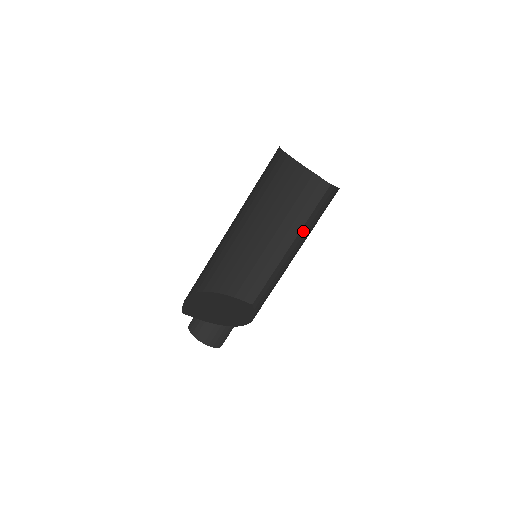
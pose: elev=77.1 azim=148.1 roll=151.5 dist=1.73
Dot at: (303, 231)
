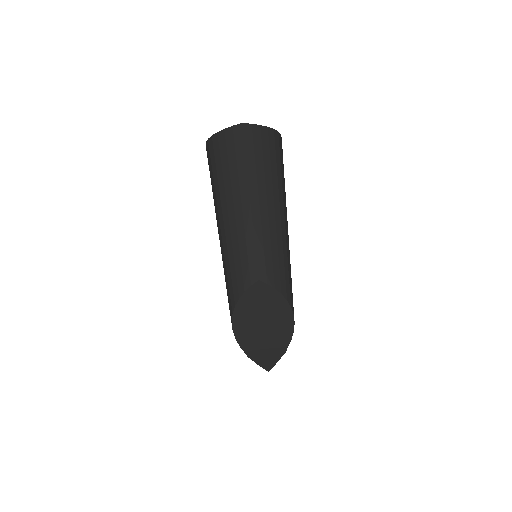
Dot at: (254, 187)
